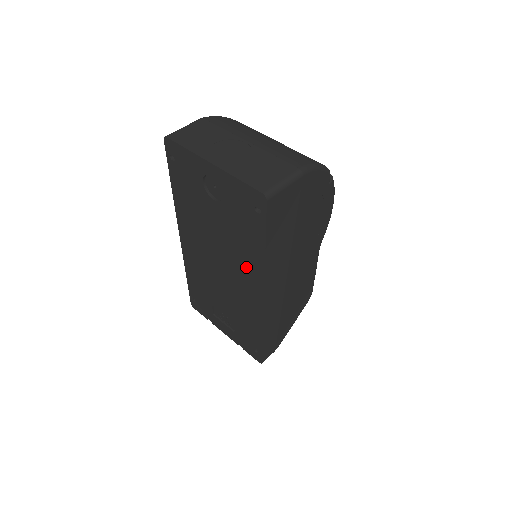
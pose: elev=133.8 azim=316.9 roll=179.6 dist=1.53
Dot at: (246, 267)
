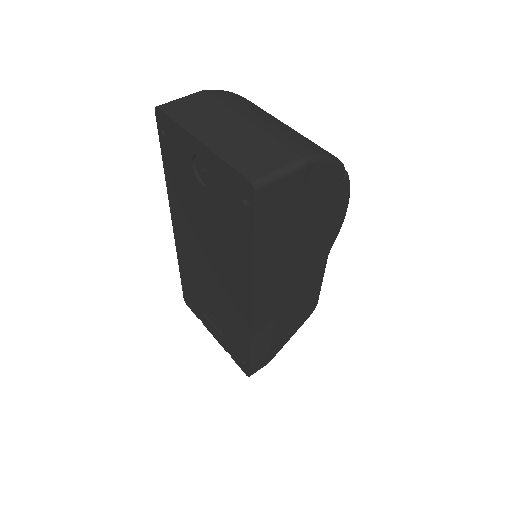
Dot at: (234, 268)
